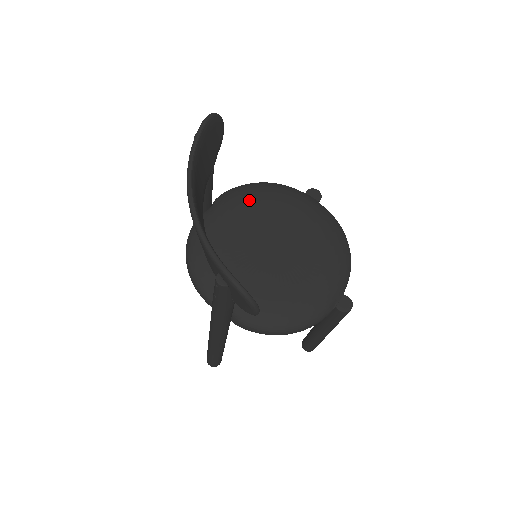
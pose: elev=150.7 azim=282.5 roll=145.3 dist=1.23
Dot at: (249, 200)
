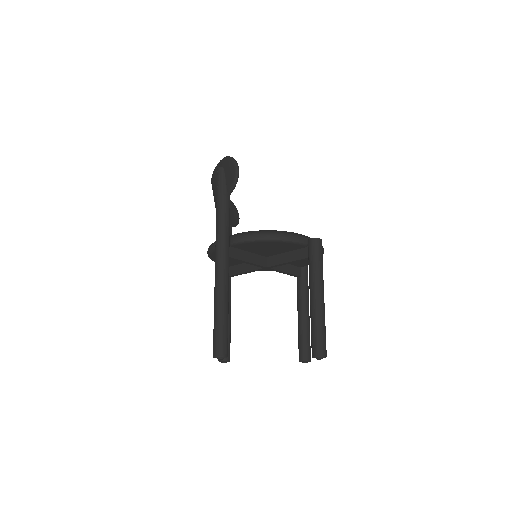
Dot at: occluded
